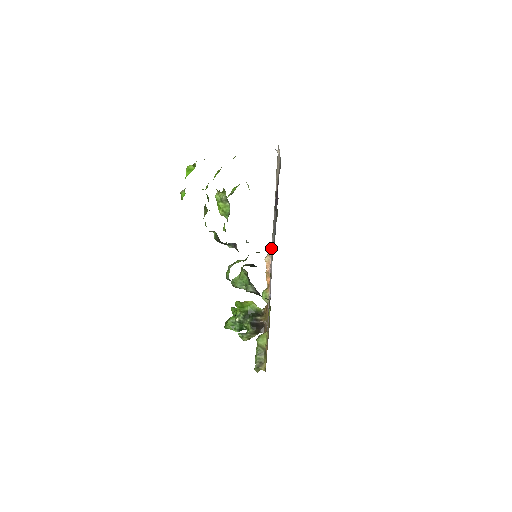
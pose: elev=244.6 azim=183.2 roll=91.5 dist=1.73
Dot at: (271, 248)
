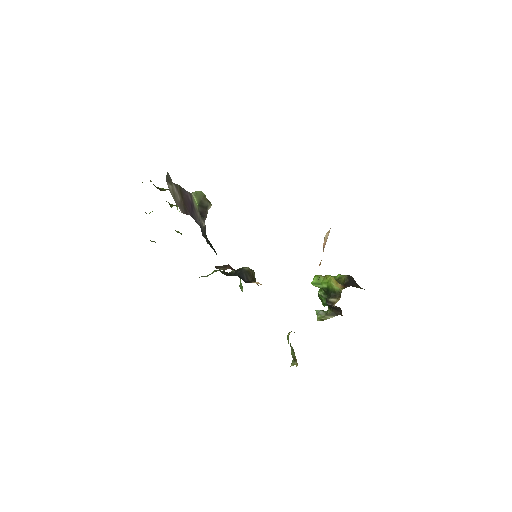
Dot at: occluded
